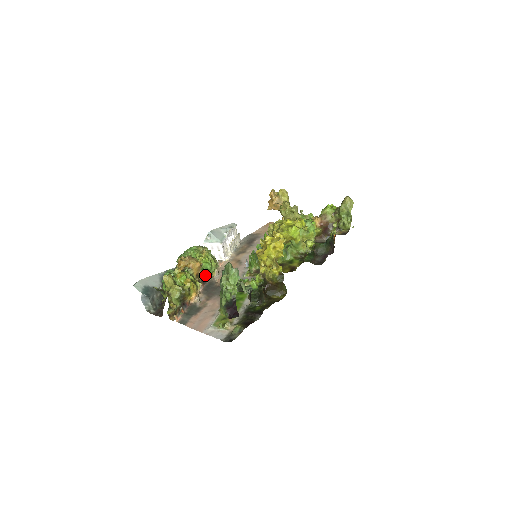
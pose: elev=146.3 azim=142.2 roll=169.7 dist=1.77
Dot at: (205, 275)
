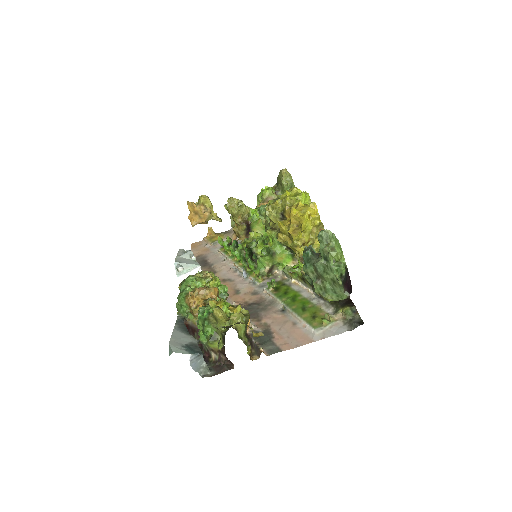
Dot at: occluded
